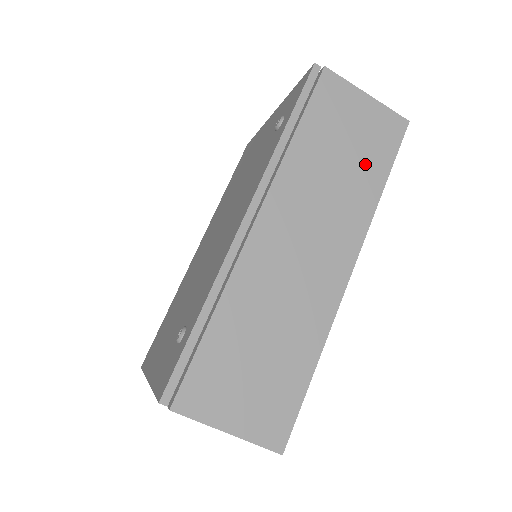
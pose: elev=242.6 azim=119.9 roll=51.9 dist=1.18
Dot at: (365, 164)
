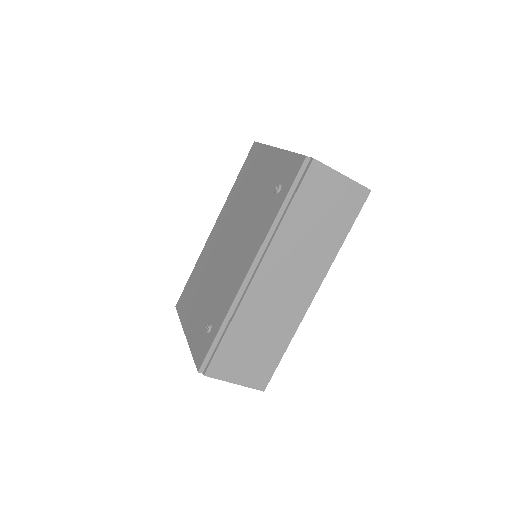
Dot at: (334, 226)
